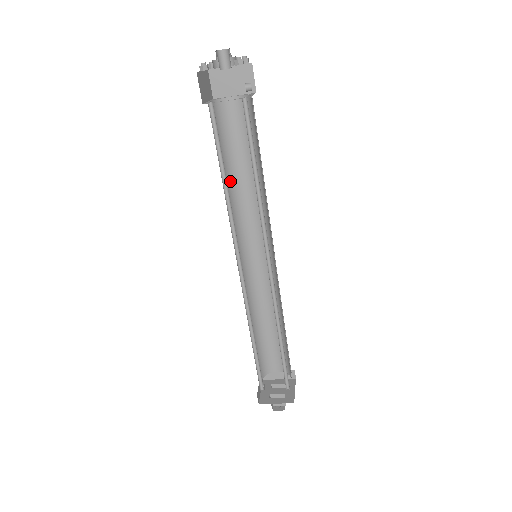
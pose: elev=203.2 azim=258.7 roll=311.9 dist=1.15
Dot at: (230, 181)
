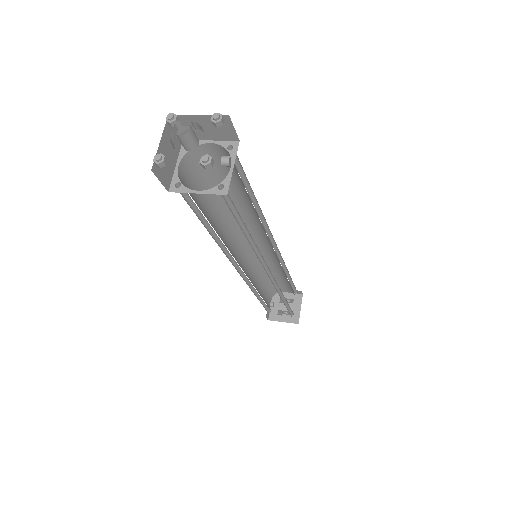
Dot at: (219, 207)
